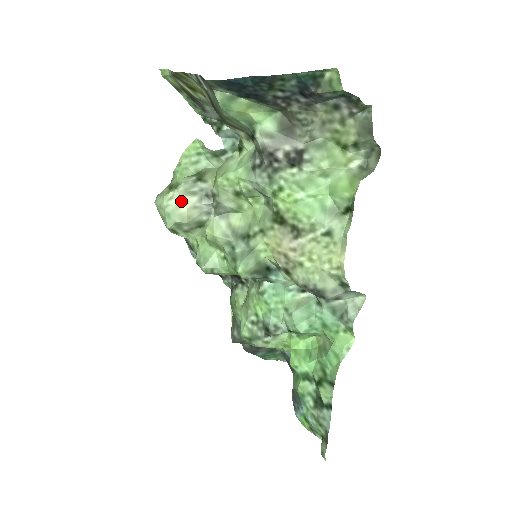
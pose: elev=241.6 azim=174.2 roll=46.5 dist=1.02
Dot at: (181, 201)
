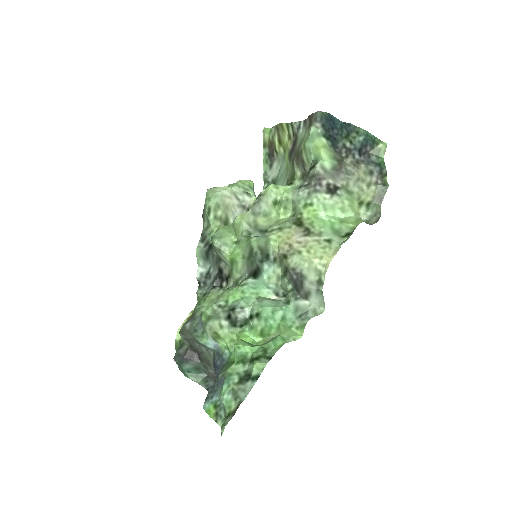
Dot at: (229, 195)
